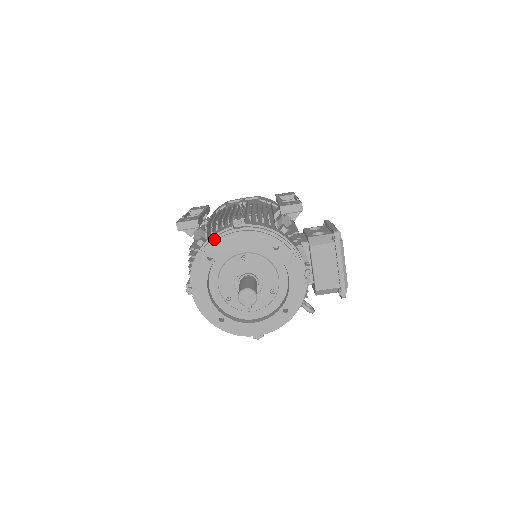
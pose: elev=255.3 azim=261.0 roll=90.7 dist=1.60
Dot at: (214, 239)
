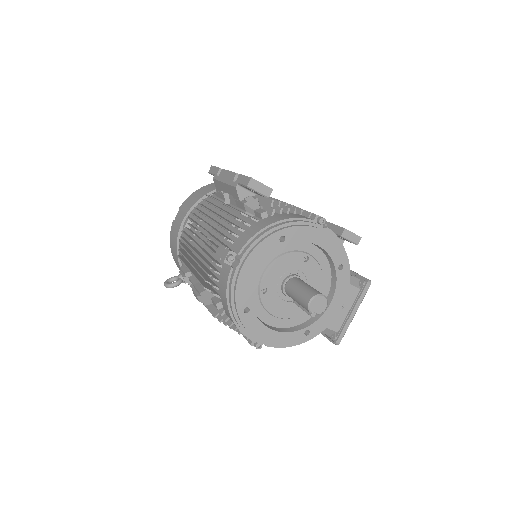
Dot at: (297, 222)
